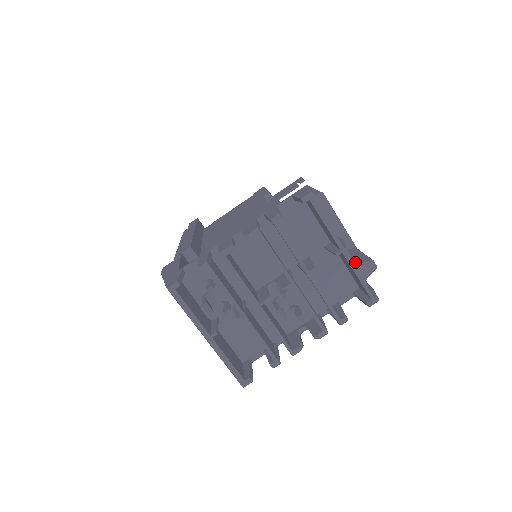
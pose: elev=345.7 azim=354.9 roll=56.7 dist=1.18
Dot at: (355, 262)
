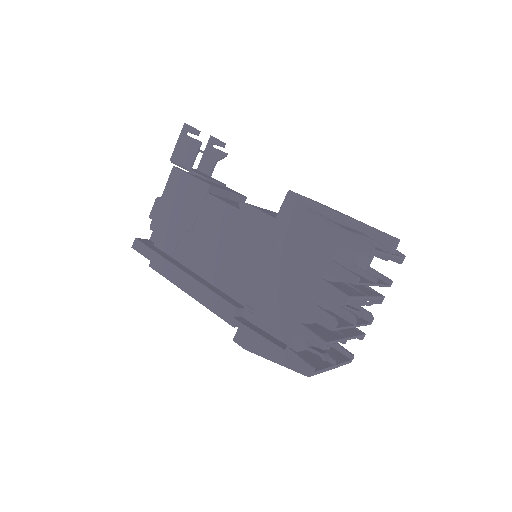
Dot at: (386, 247)
